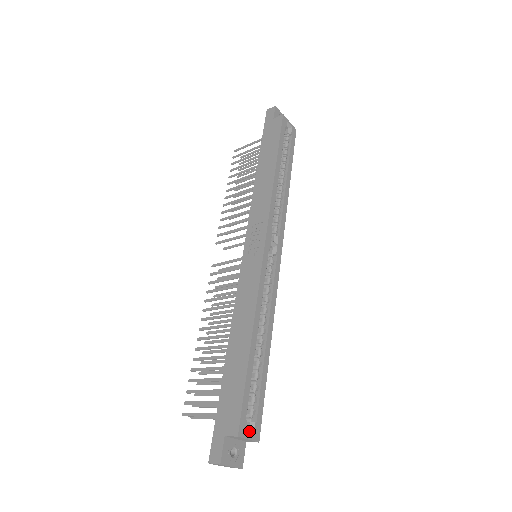
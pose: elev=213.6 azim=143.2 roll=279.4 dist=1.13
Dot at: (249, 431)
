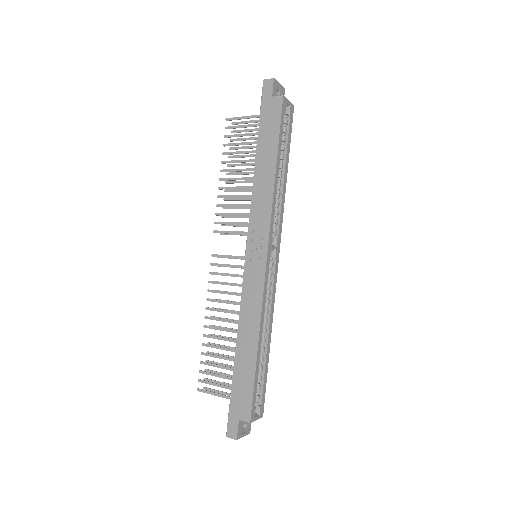
Dot at: (256, 412)
